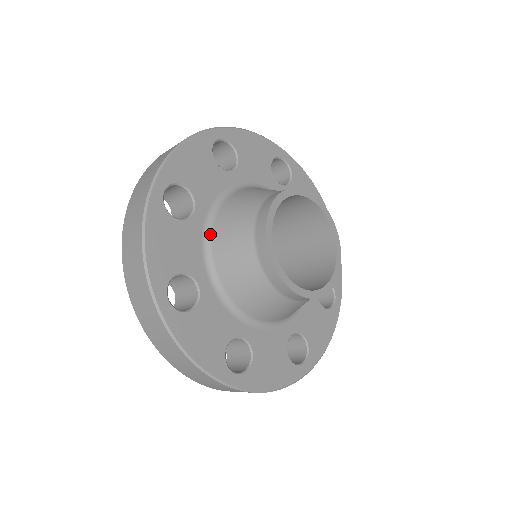
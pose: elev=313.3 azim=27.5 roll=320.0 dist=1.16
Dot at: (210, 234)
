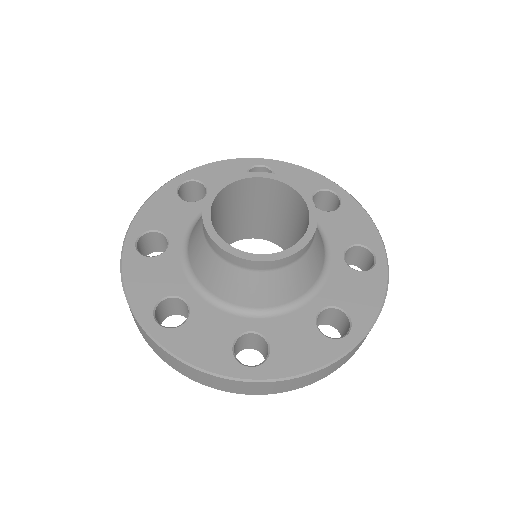
Dot at: occluded
